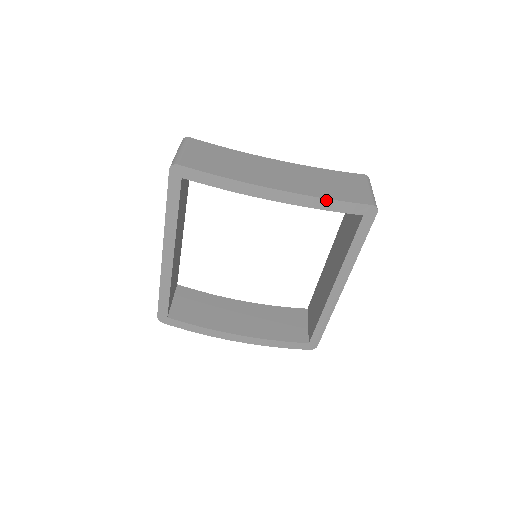
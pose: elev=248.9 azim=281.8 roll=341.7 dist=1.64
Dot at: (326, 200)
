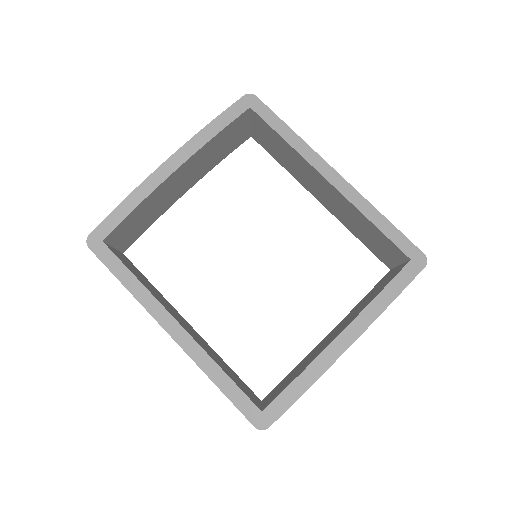
Dot at: (208, 126)
